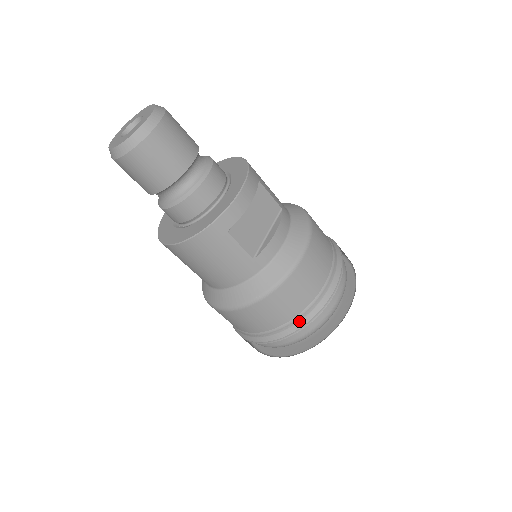
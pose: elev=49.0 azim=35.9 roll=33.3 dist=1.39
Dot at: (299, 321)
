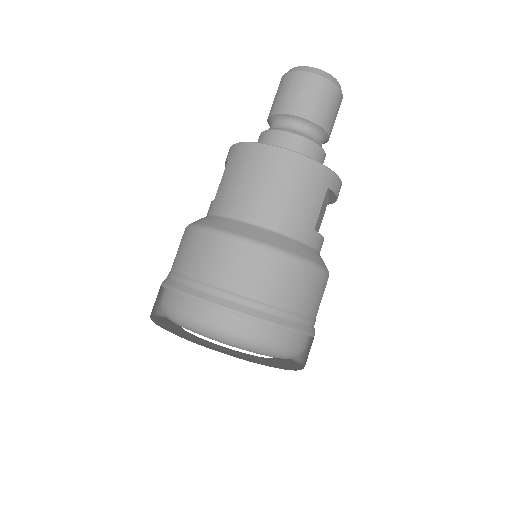
Dot at: (292, 320)
